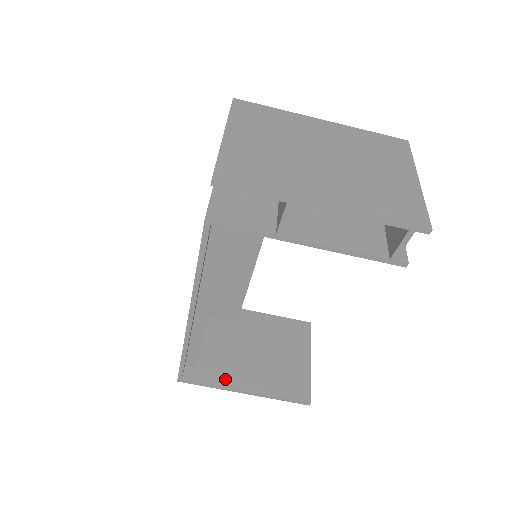
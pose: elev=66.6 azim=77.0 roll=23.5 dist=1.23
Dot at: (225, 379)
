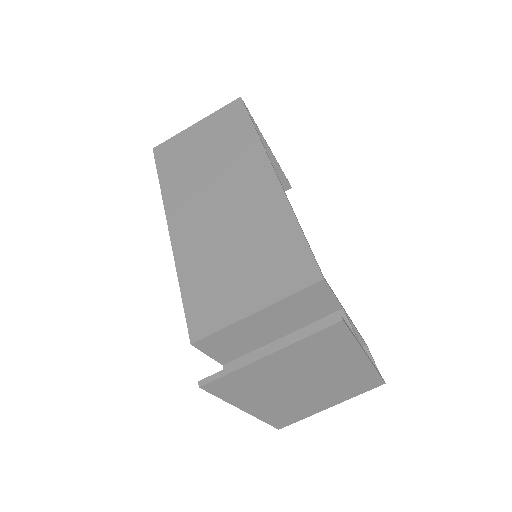
Dot at: occluded
